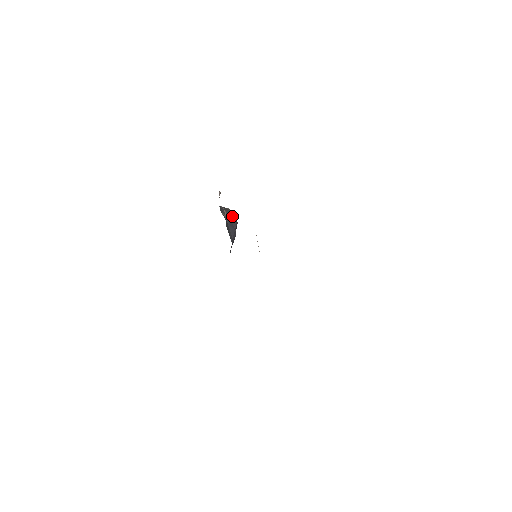
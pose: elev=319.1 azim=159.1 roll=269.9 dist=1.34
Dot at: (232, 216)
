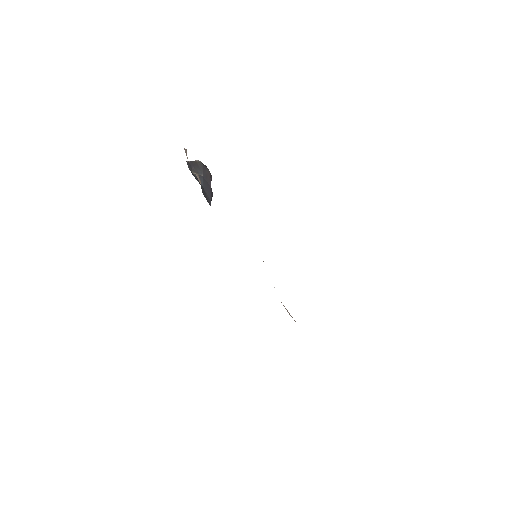
Dot at: (204, 170)
